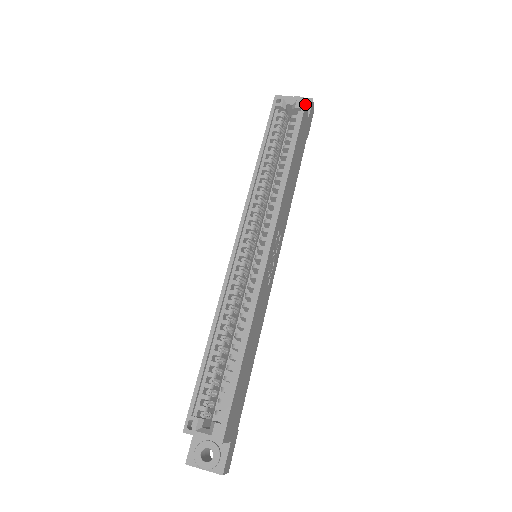
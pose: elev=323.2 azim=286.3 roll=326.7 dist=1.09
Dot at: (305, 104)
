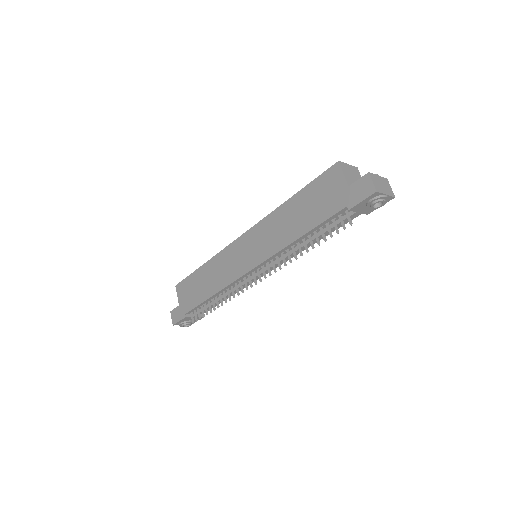
Dot at: occluded
